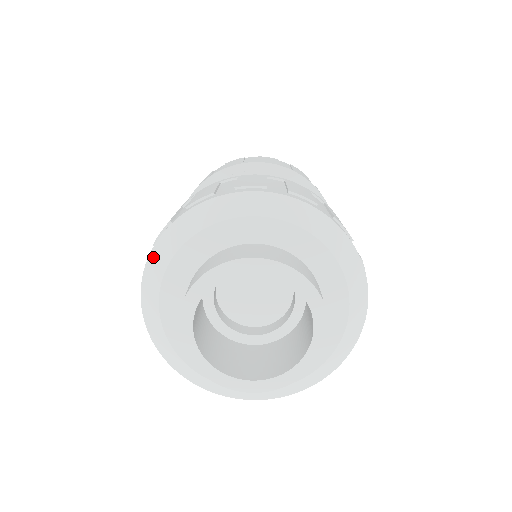
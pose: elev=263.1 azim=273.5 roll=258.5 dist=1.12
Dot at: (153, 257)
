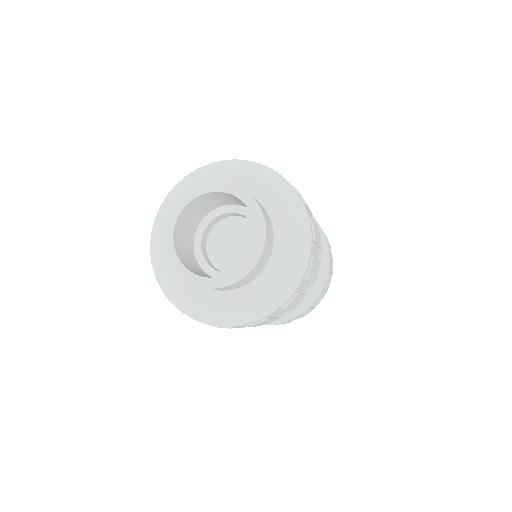
Dot at: (153, 232)
